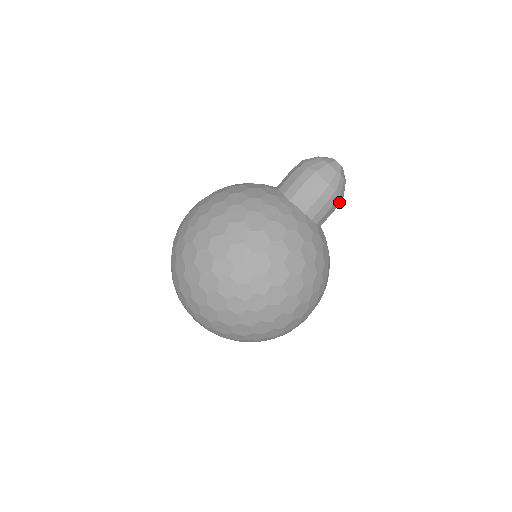
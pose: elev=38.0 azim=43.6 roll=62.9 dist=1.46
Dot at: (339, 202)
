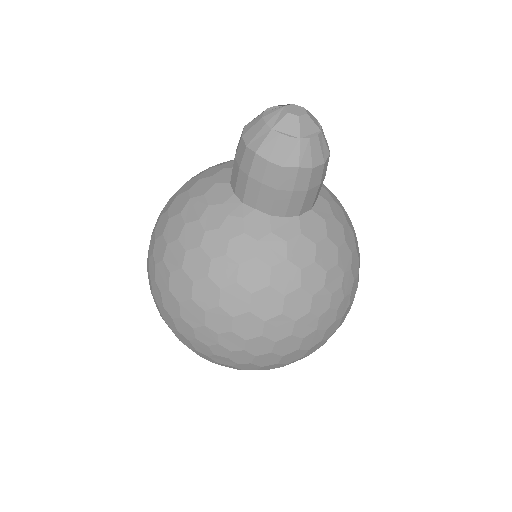
Dot at: (320, 172)
